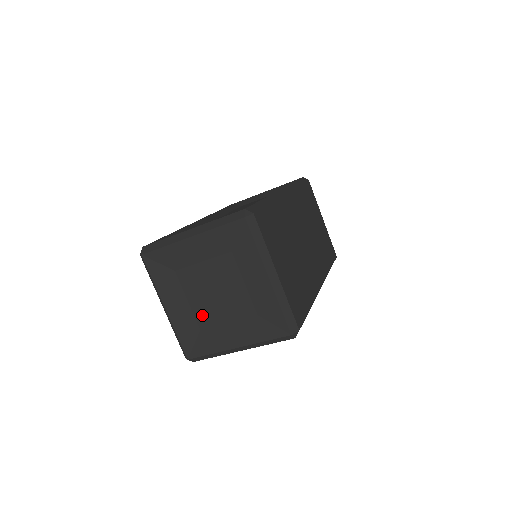
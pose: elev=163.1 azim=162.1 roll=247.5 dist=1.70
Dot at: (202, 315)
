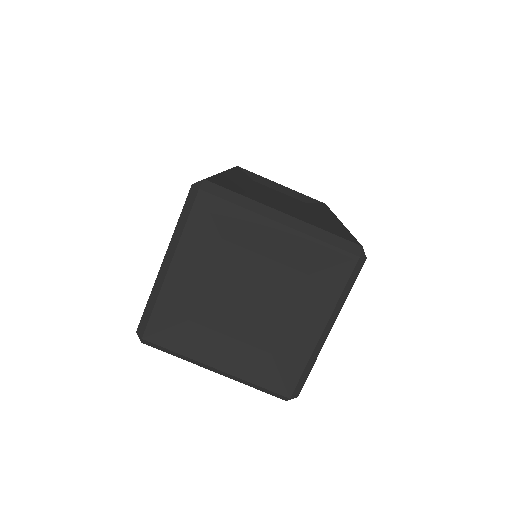
Dot at: (207, 307)
